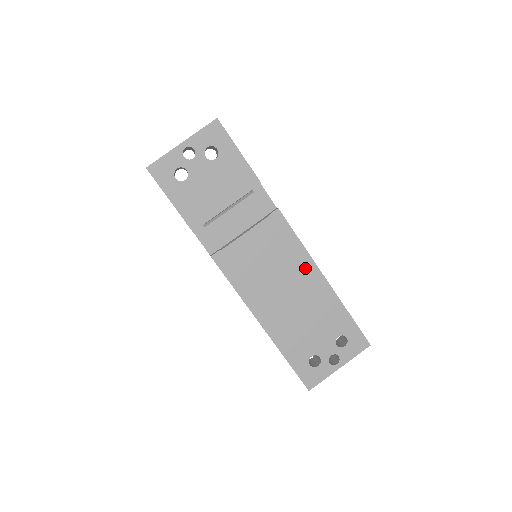
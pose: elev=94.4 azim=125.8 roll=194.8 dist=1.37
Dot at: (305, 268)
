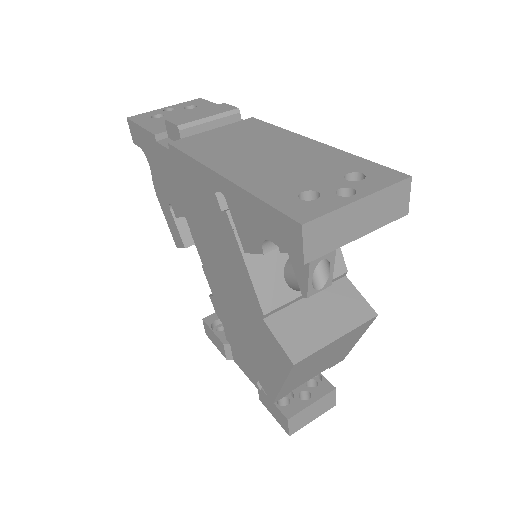
Dot at: (286, 138)
